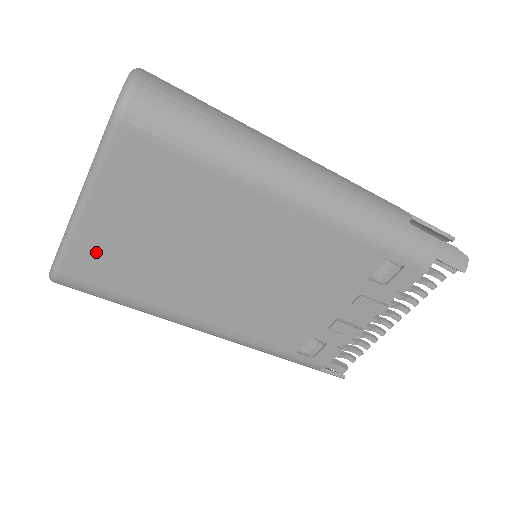
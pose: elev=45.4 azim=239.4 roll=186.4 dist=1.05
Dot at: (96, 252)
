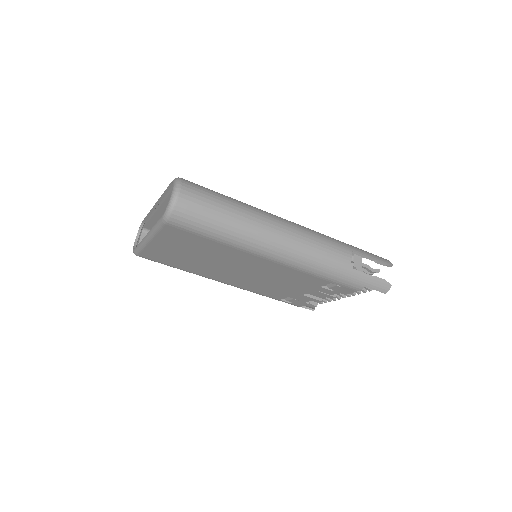
Dot at: (158, 253)
